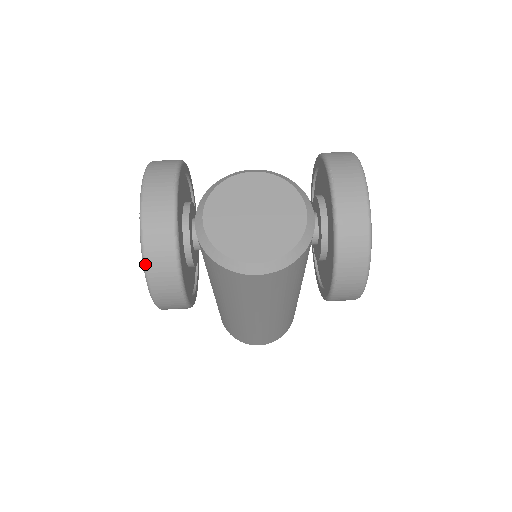
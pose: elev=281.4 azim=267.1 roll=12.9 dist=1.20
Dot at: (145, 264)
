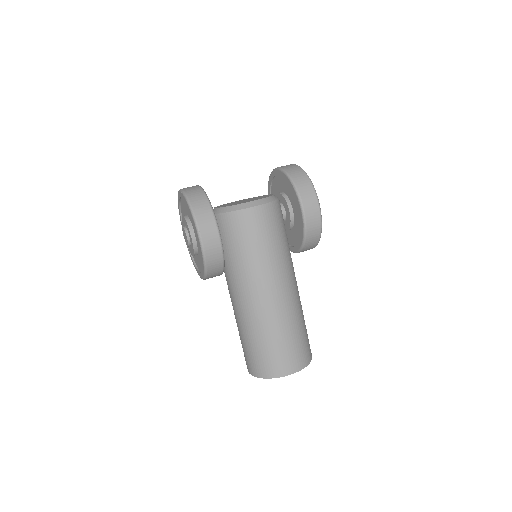
Dot at: (190, 203)
